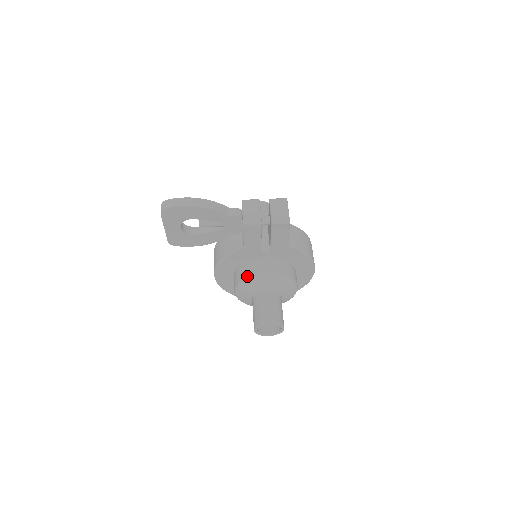
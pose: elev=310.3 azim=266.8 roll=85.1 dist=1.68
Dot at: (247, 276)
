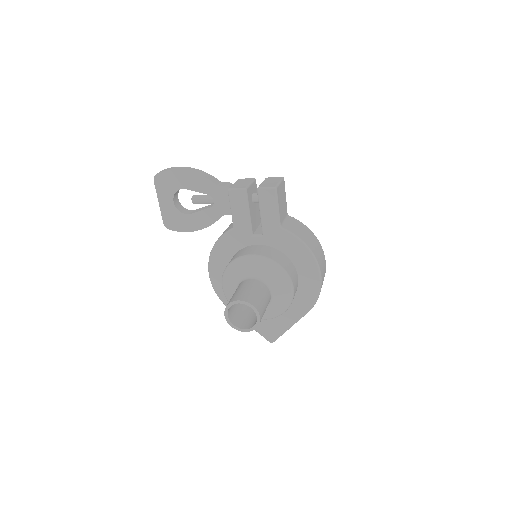
Dot at: (232, 260)
